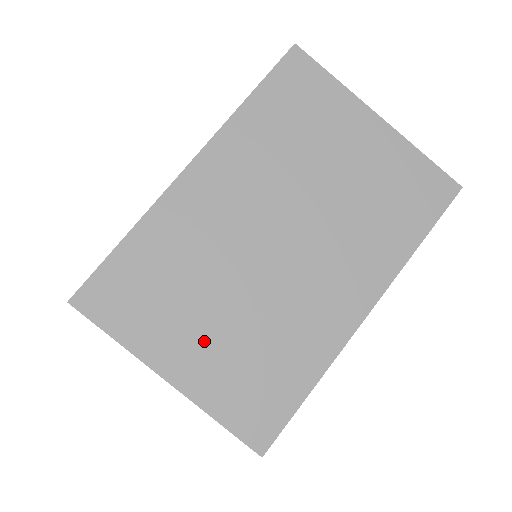
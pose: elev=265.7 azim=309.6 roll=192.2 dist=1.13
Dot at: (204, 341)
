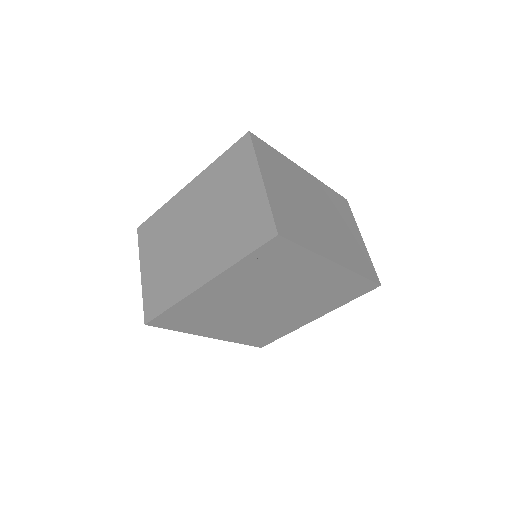
Dot at: (156, 264)
